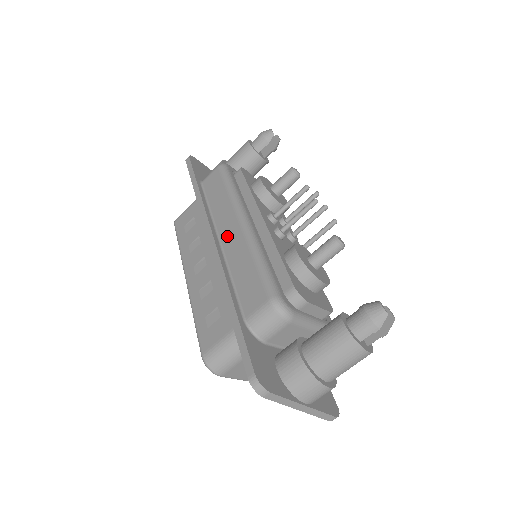
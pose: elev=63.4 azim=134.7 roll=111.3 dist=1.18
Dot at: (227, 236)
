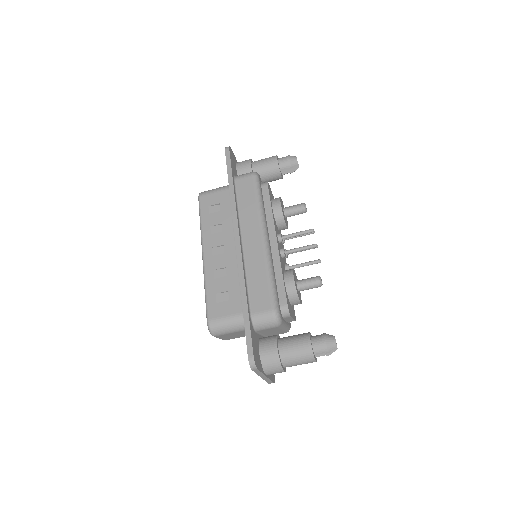
Dot at: (249, 243)
